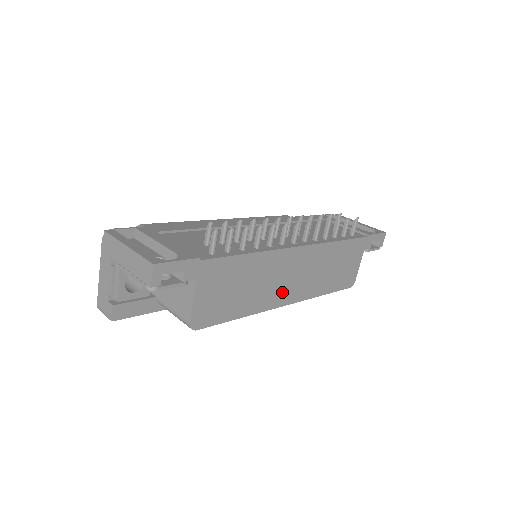
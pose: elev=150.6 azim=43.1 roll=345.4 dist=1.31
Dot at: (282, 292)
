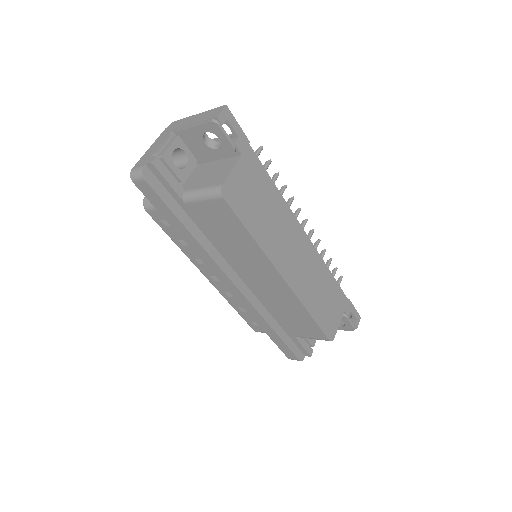
Dot at: (284, 259)
